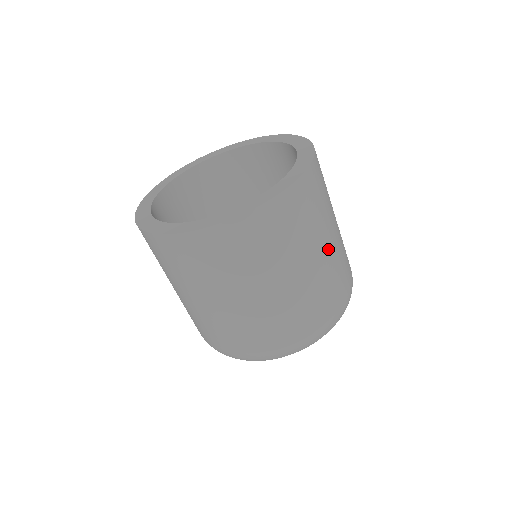
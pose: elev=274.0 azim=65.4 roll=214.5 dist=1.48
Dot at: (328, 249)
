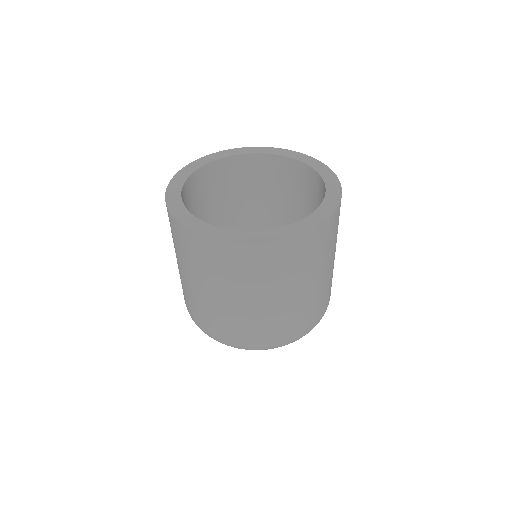
Dot at: (330, 268)
